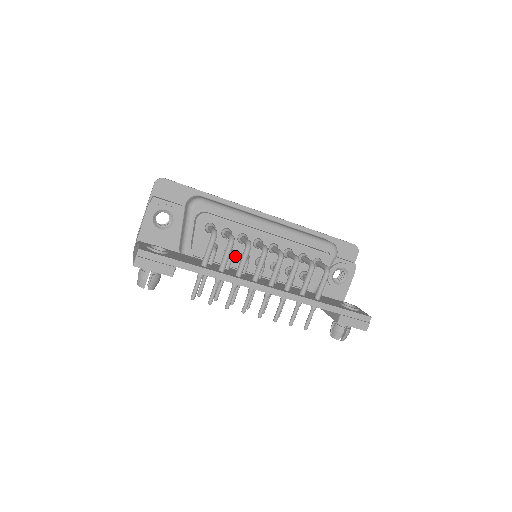
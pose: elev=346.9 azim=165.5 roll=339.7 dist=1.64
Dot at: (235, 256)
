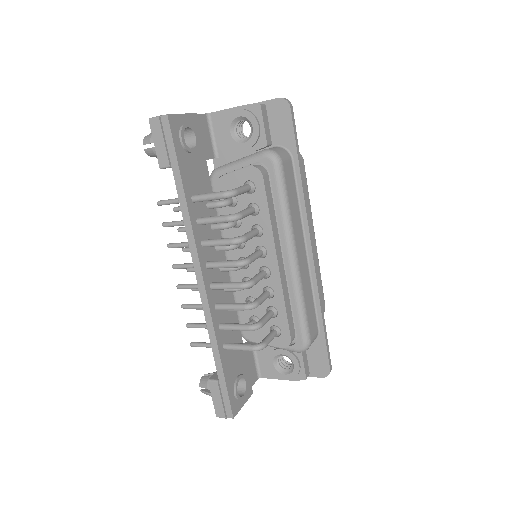
Dot at: (236, 231)
